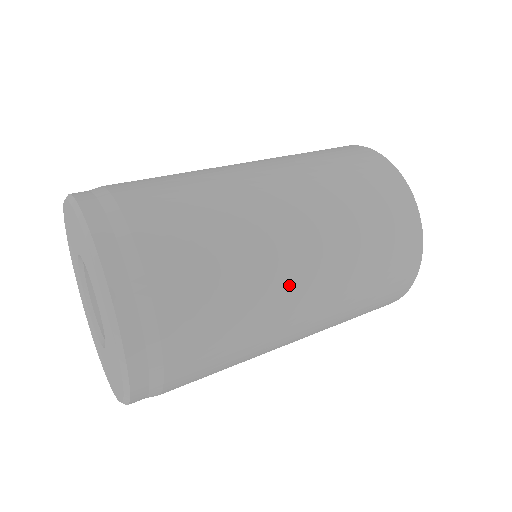
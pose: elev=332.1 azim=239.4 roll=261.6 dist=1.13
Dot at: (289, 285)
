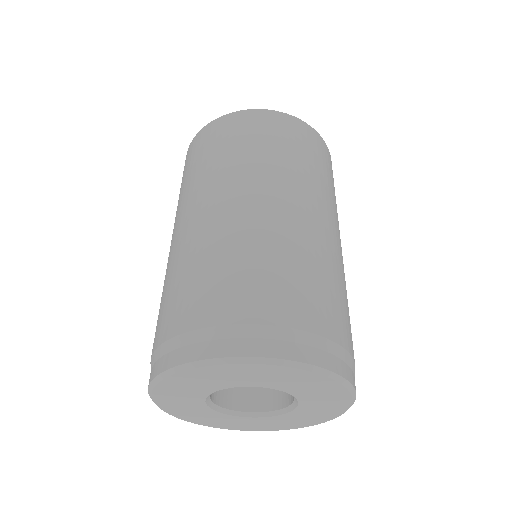
Dot at: occluded
